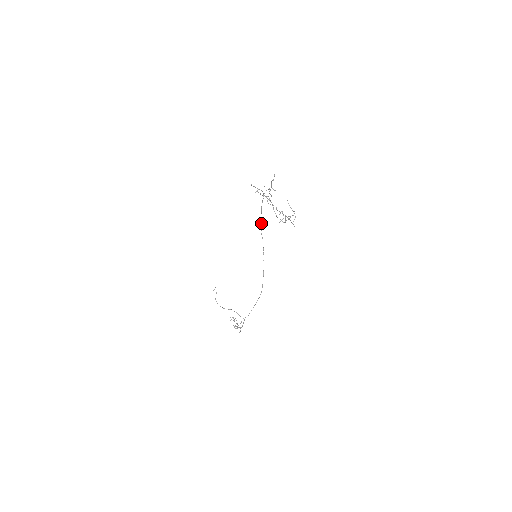
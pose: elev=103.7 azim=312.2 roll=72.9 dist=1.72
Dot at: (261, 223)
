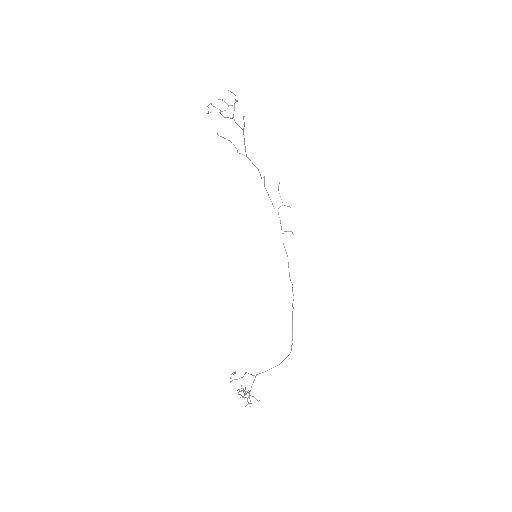
Dot at: (288, 266)
